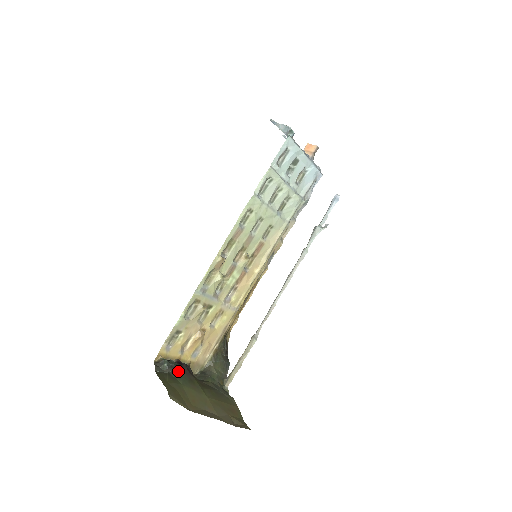
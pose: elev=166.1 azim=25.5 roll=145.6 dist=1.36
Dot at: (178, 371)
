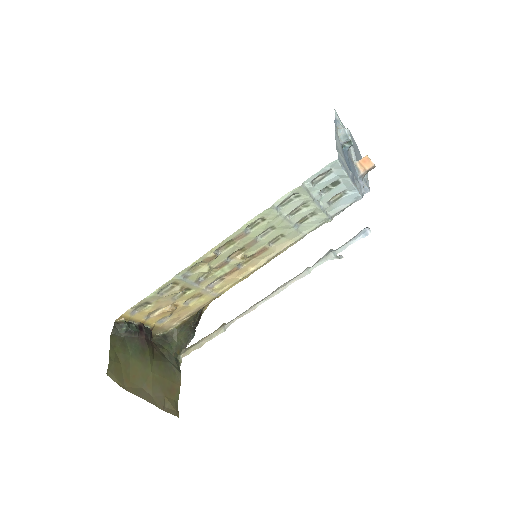
Dot at: (134, 338)
